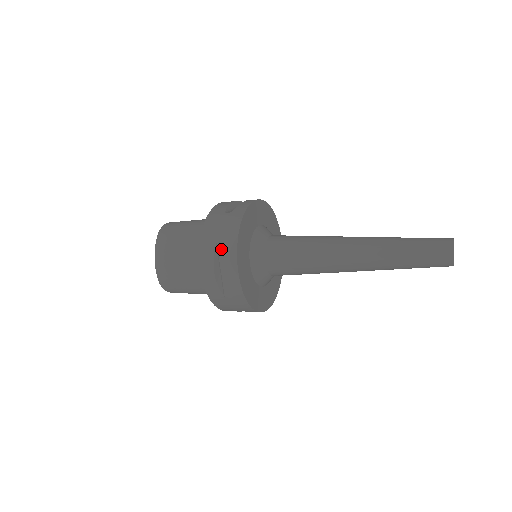
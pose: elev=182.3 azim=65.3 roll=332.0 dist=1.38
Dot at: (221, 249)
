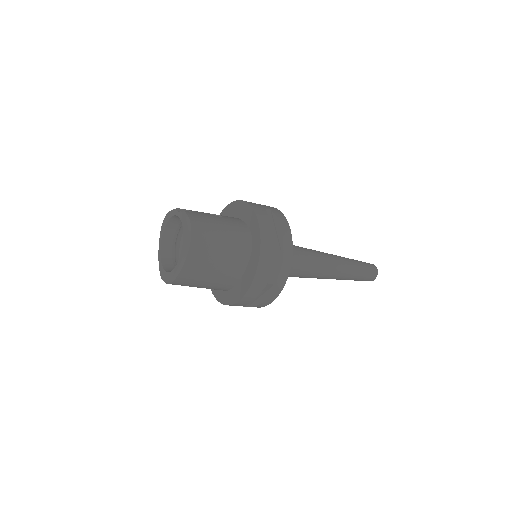
Dot at: (267, 287)
